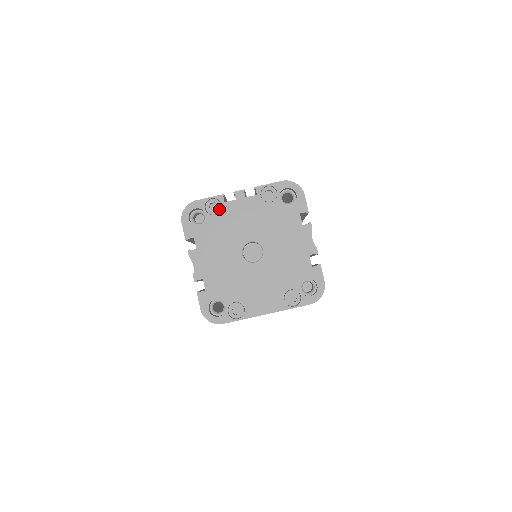
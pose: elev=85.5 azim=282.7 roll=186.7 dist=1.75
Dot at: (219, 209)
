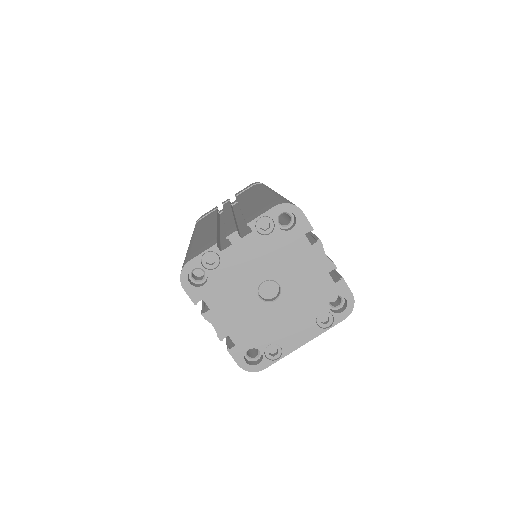
Dot at: (217, 261)
